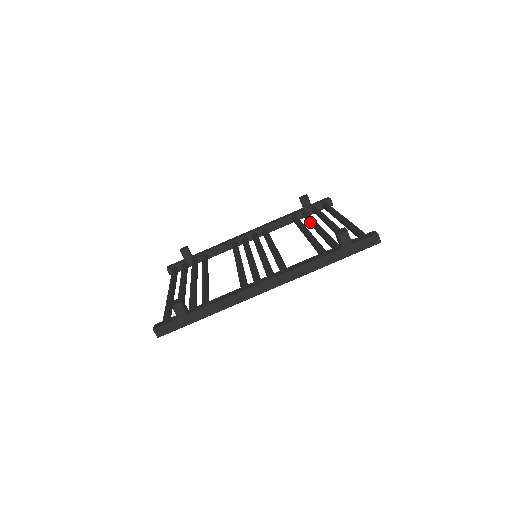
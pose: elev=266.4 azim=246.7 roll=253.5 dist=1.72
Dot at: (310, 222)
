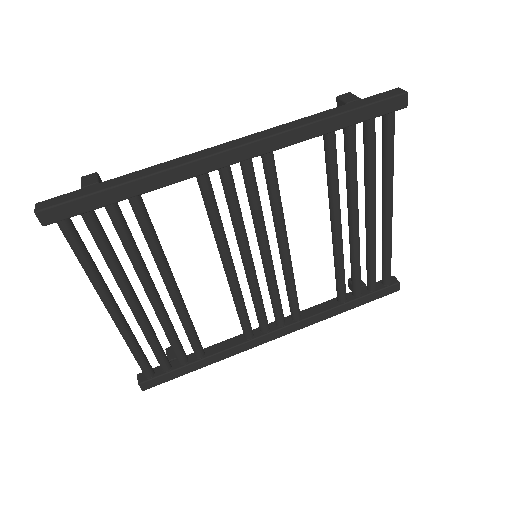
Dot at: occluded
